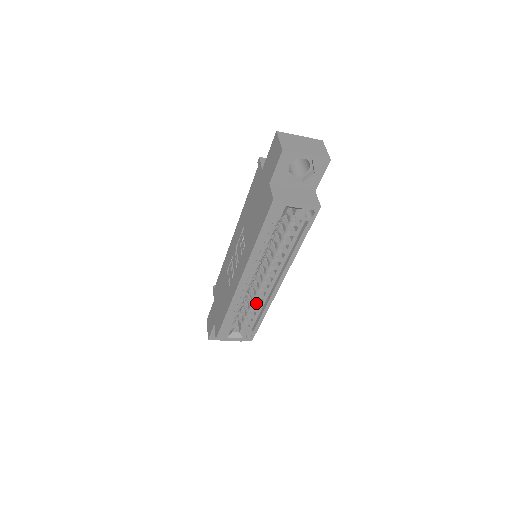
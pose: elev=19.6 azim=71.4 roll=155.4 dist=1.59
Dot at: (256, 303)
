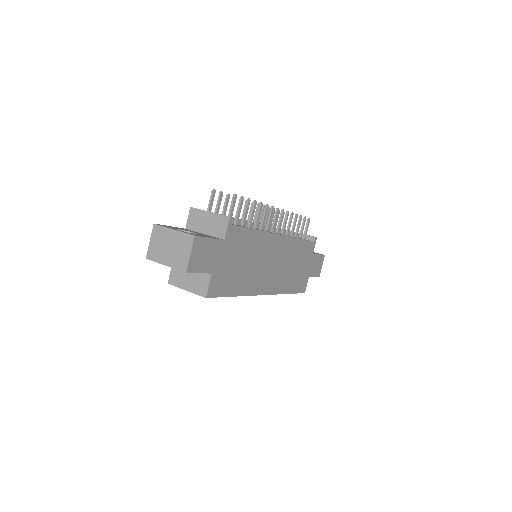
Dot at: occluded
